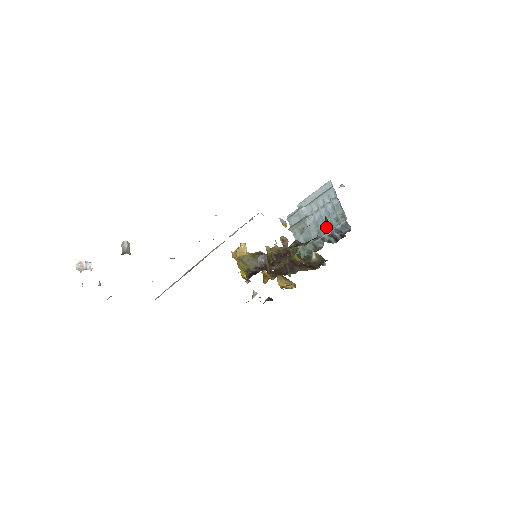
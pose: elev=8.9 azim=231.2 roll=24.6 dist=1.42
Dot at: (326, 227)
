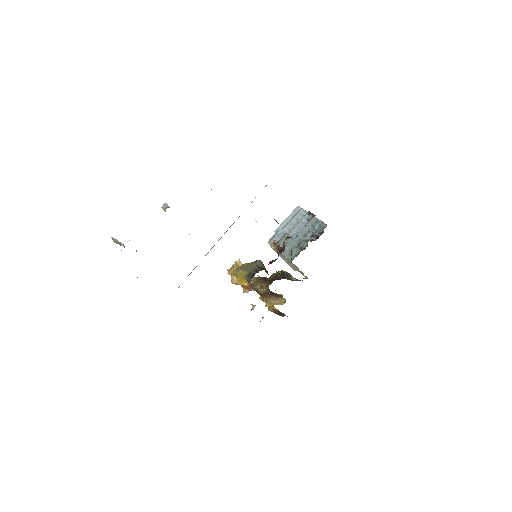
Dot at: (311, 217)
